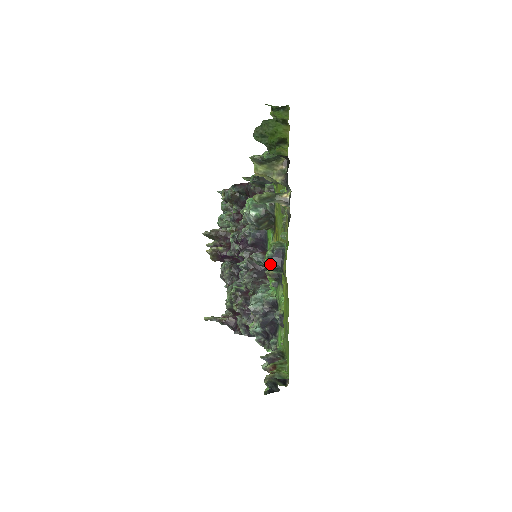
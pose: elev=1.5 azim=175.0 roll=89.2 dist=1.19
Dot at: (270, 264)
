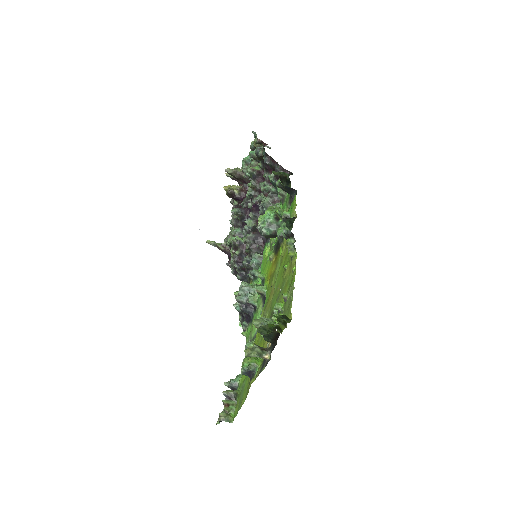
Dot at: (243, 373)
